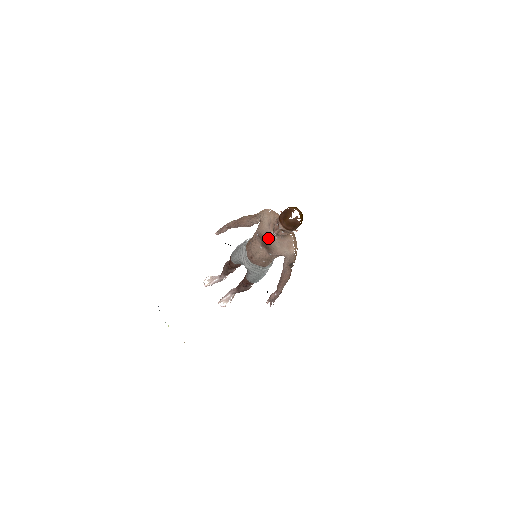
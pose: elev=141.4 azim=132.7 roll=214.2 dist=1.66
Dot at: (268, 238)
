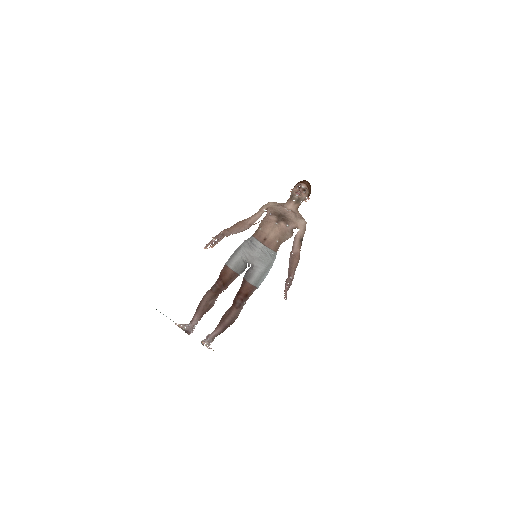
Dot at: (283, 213)
